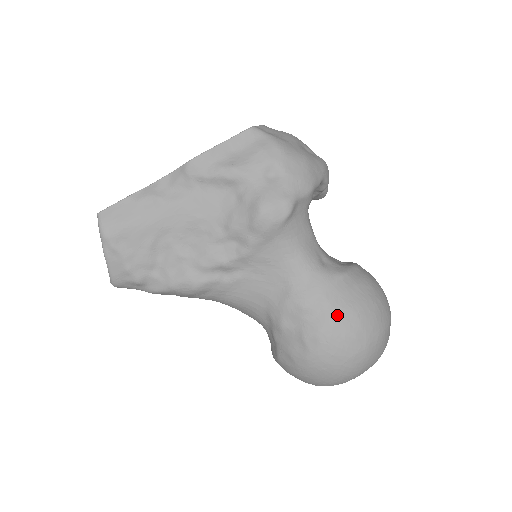
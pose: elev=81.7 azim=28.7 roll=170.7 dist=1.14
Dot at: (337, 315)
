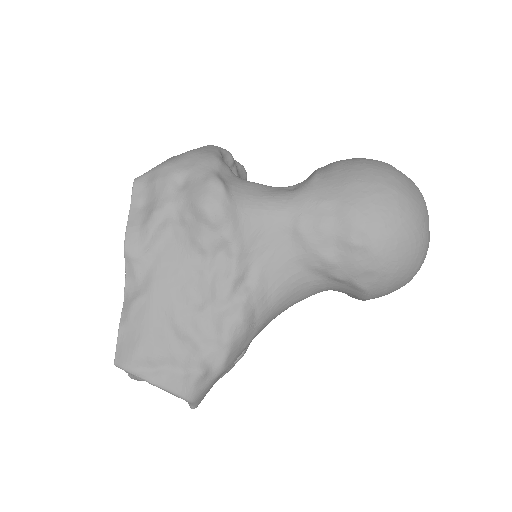
Dot at: (346, 199)
